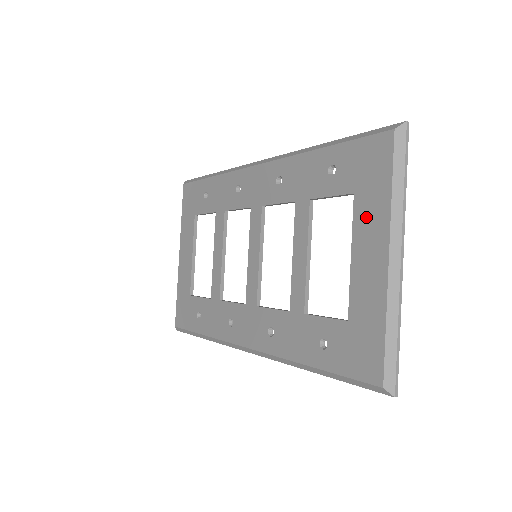
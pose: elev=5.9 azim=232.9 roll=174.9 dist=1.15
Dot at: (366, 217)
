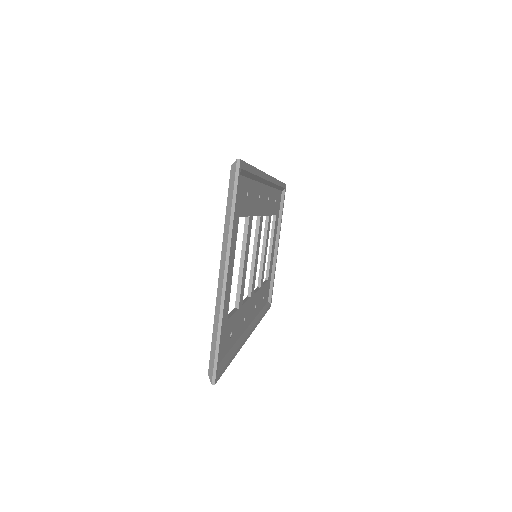
Dot at: occluded
